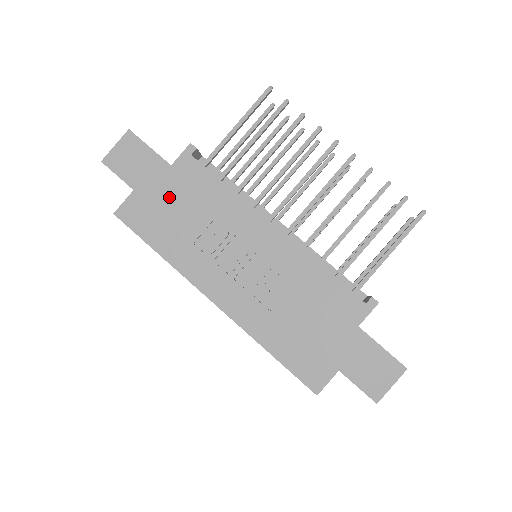
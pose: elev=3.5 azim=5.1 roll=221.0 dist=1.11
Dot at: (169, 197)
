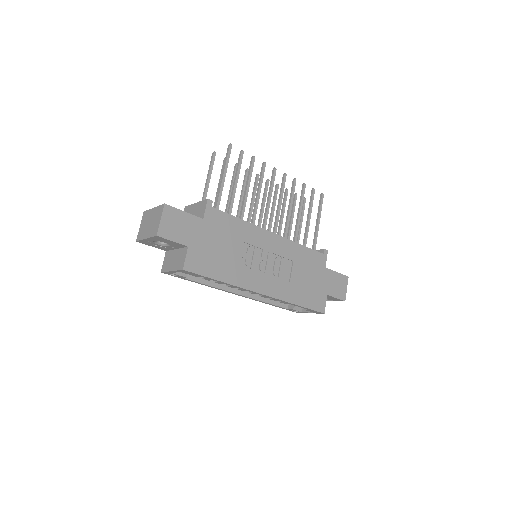
Dot at: (212, 241)
